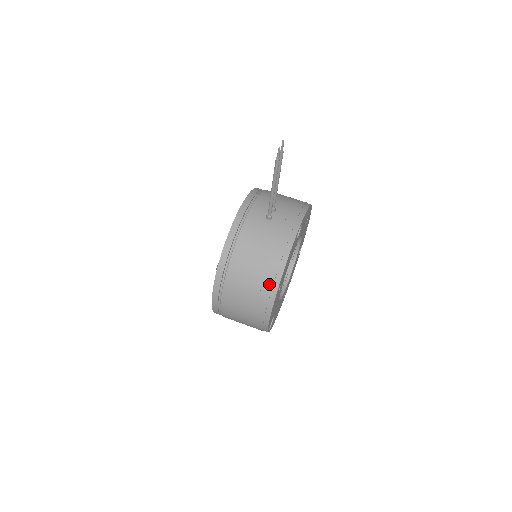
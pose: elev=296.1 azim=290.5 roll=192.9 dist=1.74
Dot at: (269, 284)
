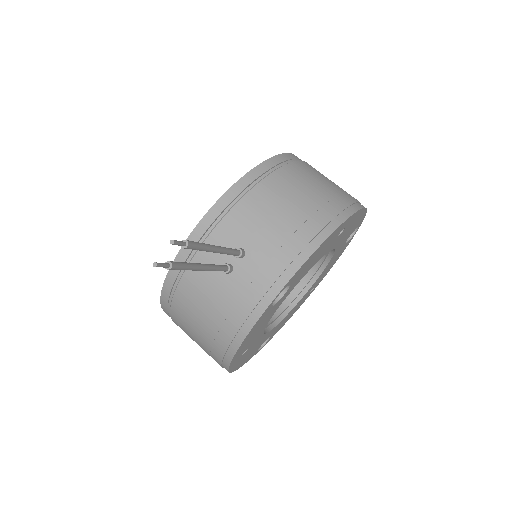
Dot at: (217, 357)
